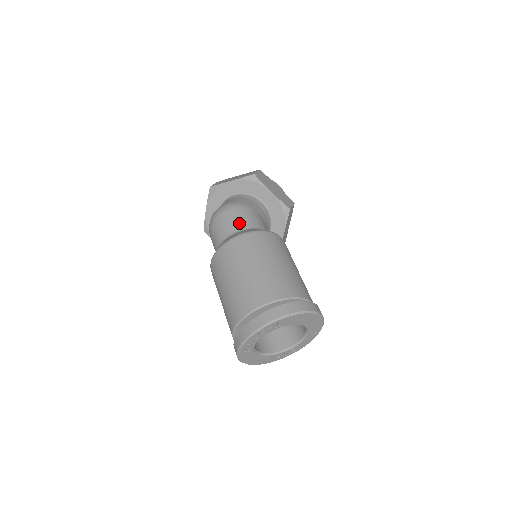
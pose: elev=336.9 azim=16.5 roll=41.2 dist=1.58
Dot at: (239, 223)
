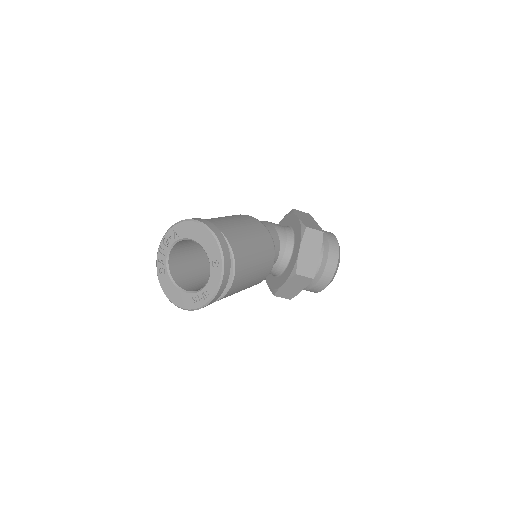
Dot at: occluded
